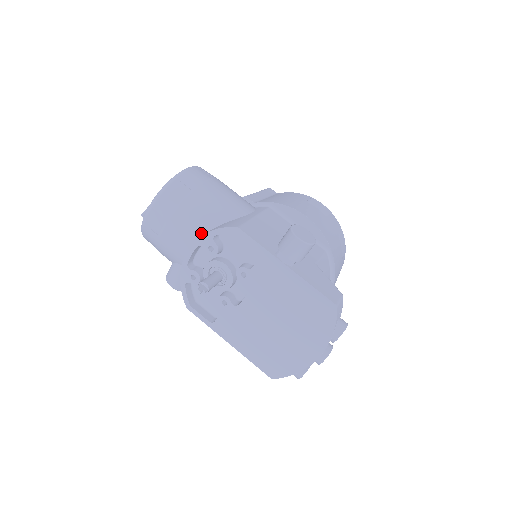
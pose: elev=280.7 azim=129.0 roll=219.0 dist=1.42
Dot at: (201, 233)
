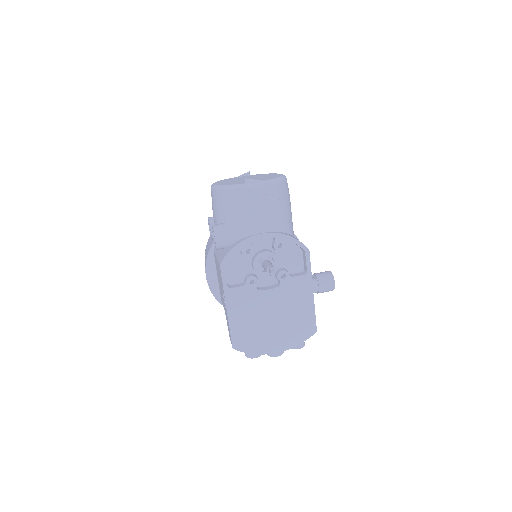
Dot at: (278, 230)
